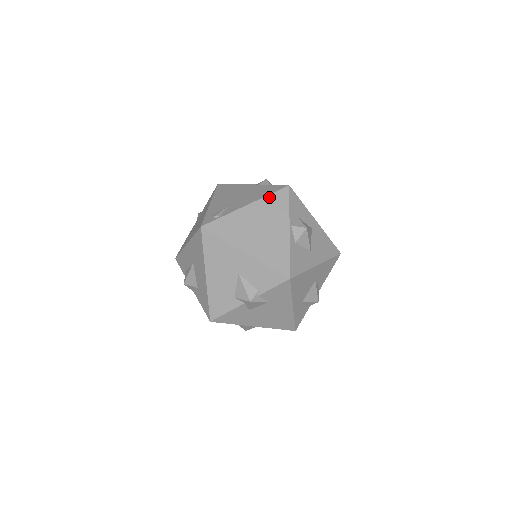
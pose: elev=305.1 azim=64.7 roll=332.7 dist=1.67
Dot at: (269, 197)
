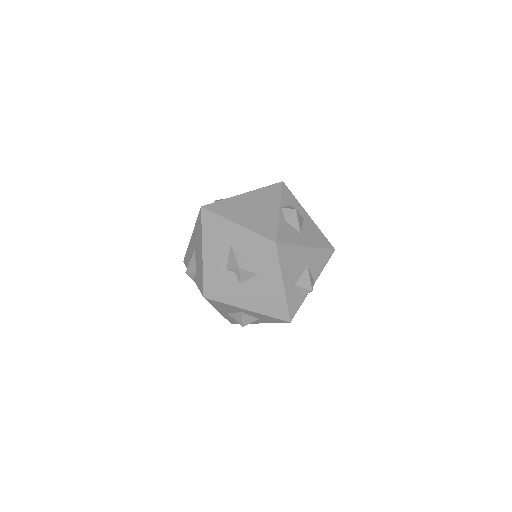
Dot at: (264, 188)
